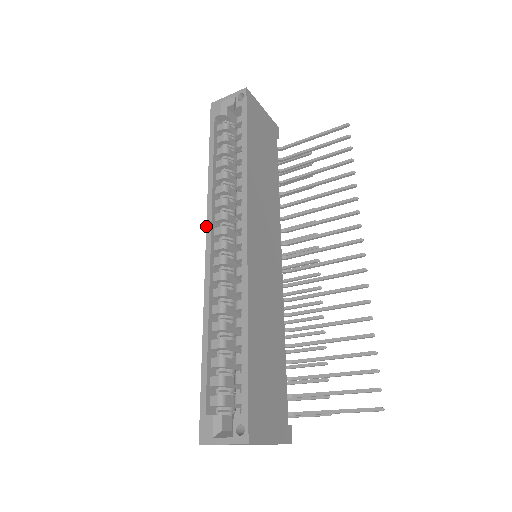
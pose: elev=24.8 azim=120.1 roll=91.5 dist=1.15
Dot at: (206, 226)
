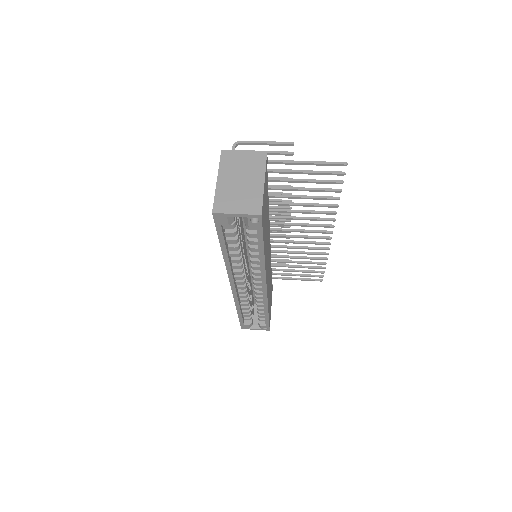
Dot at: (229, 280)
